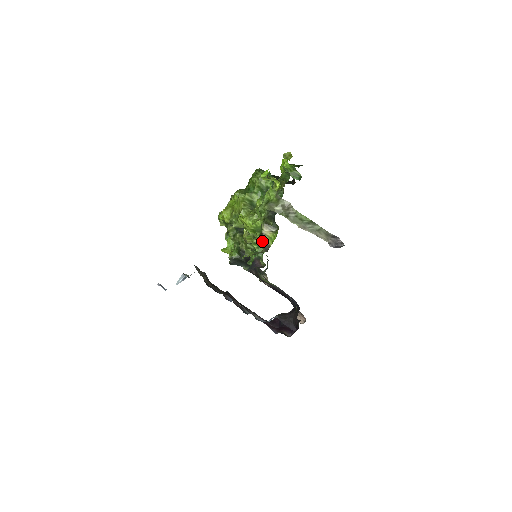
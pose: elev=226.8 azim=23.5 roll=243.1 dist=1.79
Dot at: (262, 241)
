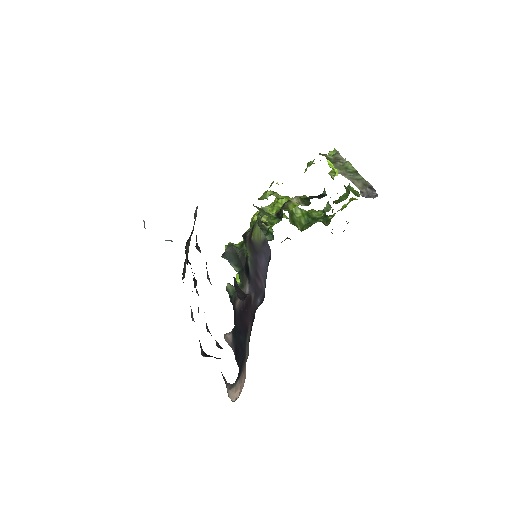
Dot at: (284, 206)
